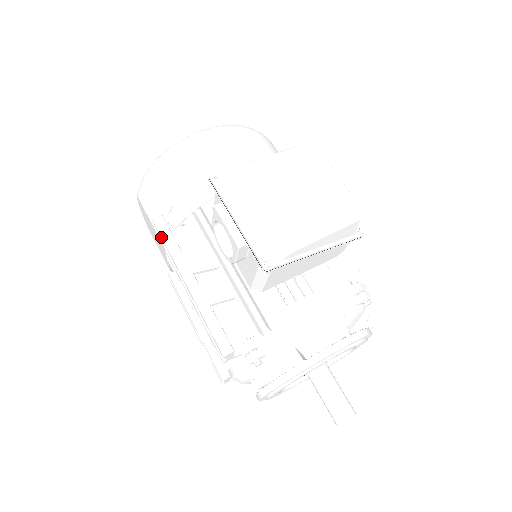
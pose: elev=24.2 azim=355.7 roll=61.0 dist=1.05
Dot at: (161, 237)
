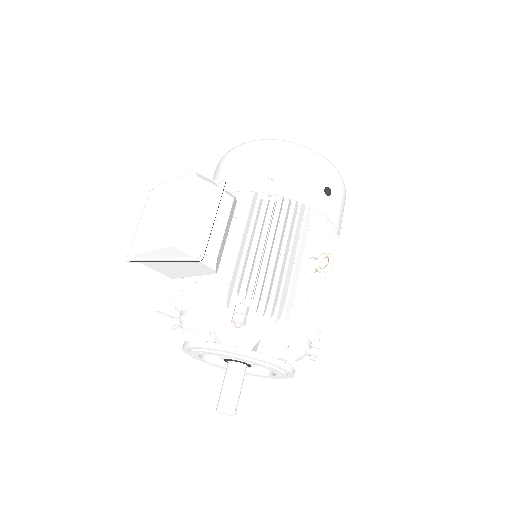
Dot at: occluded
